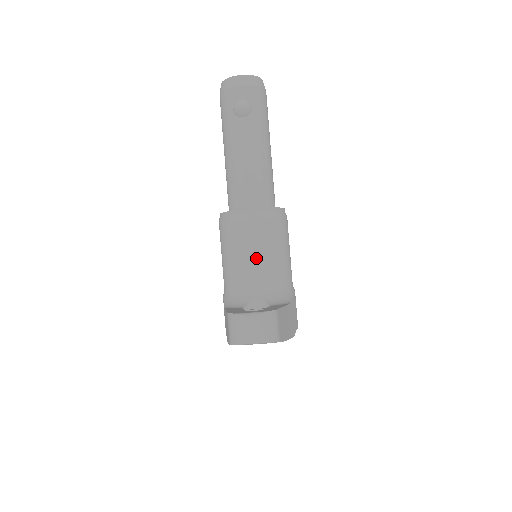
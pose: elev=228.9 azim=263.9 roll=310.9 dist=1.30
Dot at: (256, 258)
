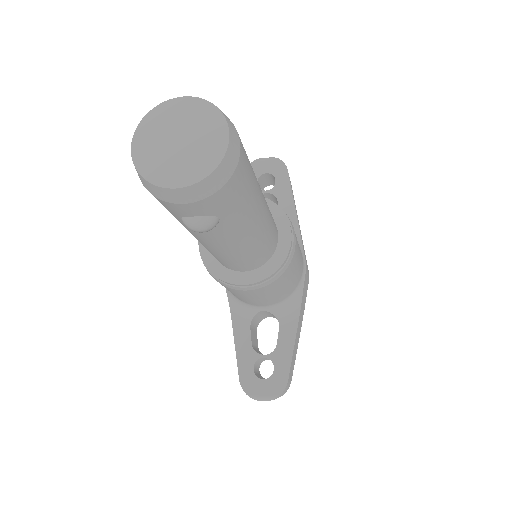
Dot at: (258, 300)
